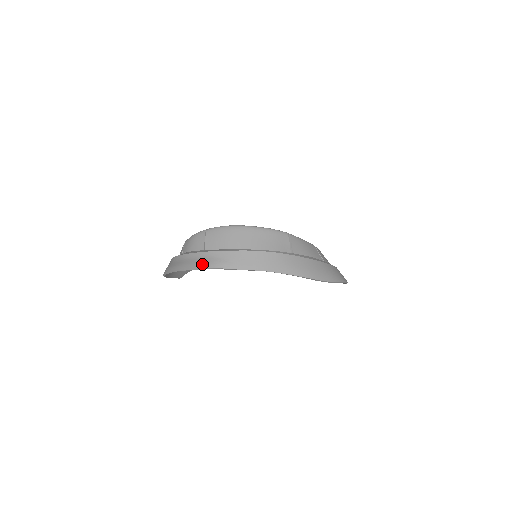
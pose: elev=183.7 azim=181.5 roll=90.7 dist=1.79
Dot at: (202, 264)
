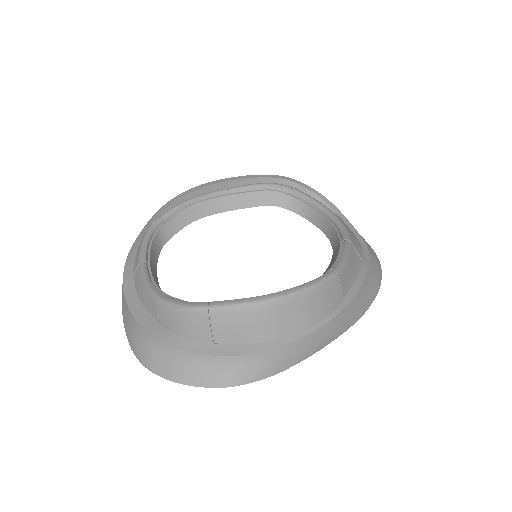
Dot at: (224, 381)
